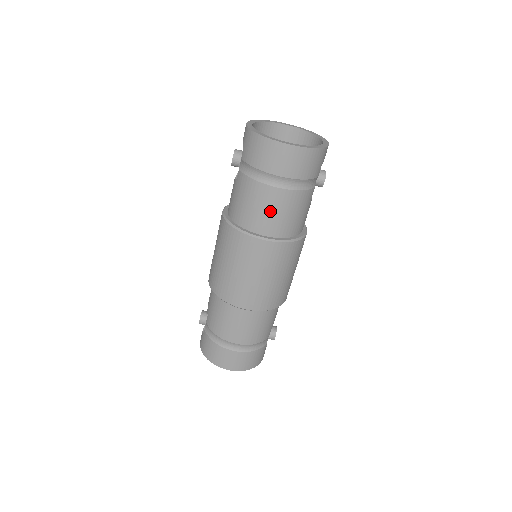
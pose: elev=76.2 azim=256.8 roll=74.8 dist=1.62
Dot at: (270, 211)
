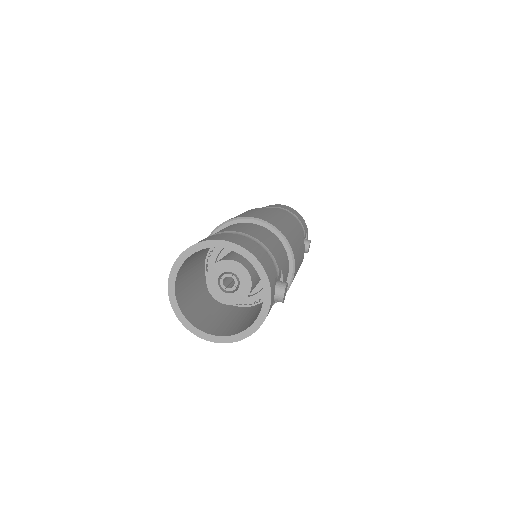
Dot at: occluded
